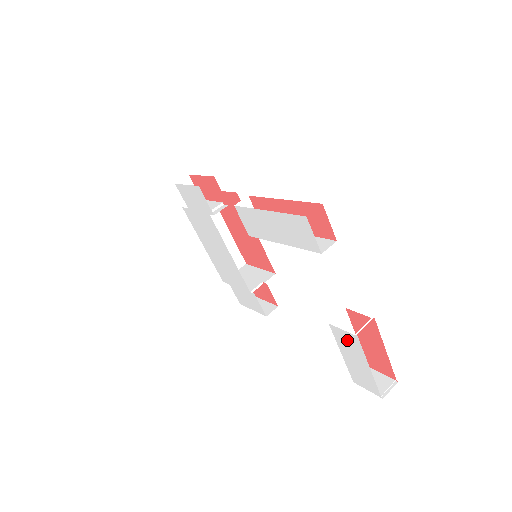
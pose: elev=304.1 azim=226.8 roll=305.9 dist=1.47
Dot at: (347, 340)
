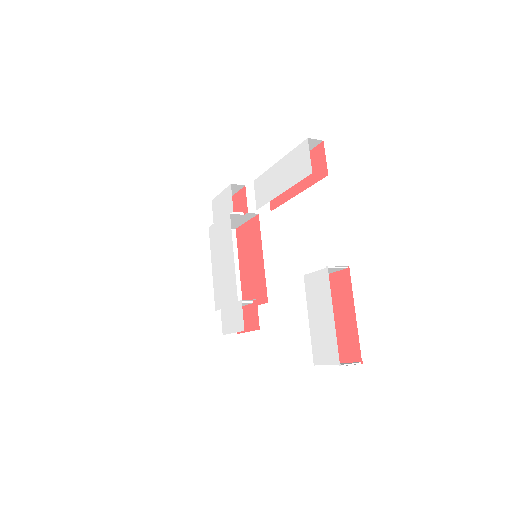
Dot at: (317, 285)
